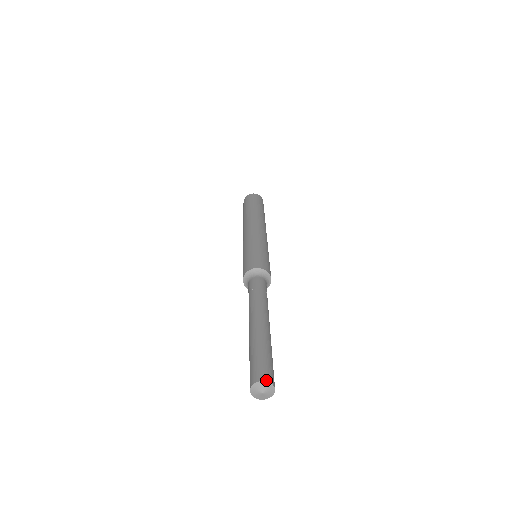
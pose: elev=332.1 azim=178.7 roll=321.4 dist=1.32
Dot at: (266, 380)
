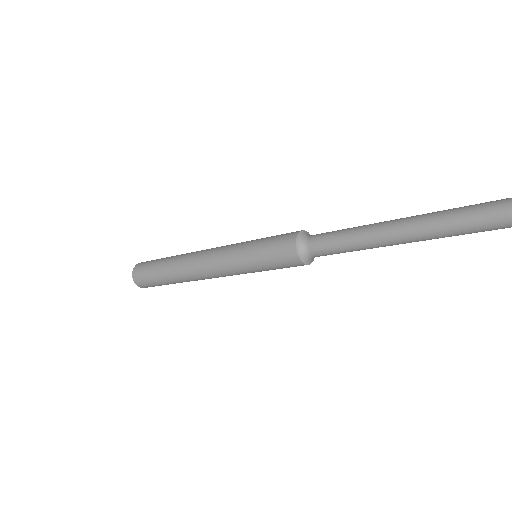
Dot at: out of frame
